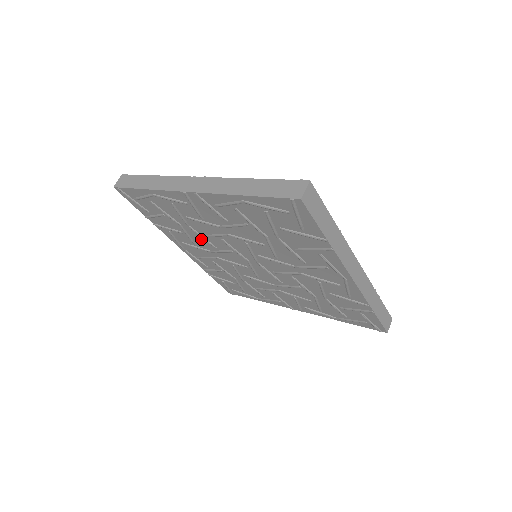
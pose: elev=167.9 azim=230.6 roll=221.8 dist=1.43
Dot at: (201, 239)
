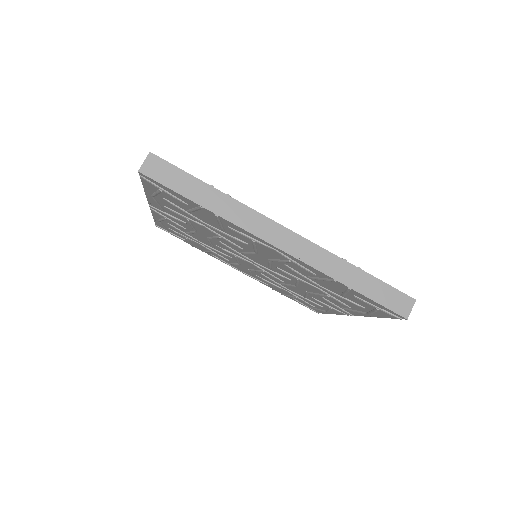
Dot at: (220, 253)
